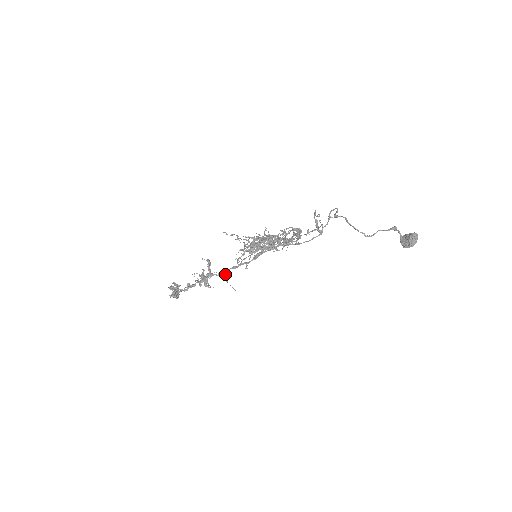
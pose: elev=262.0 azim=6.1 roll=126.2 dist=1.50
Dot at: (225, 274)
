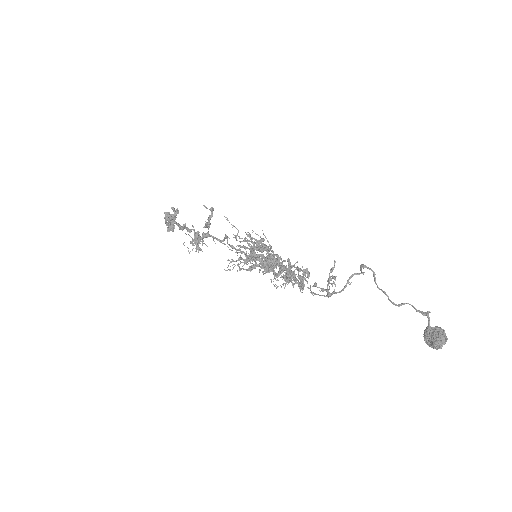
Dot at: (224, 239)
